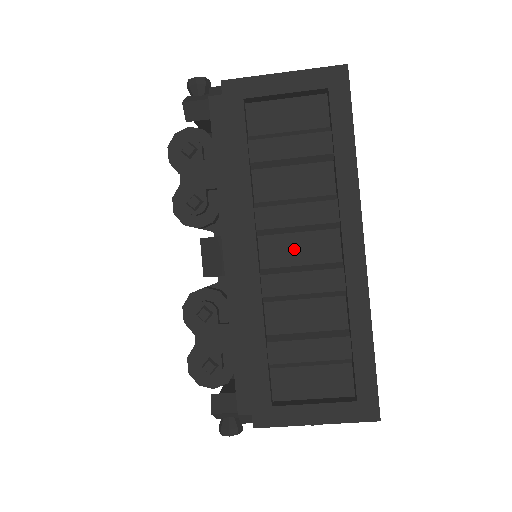
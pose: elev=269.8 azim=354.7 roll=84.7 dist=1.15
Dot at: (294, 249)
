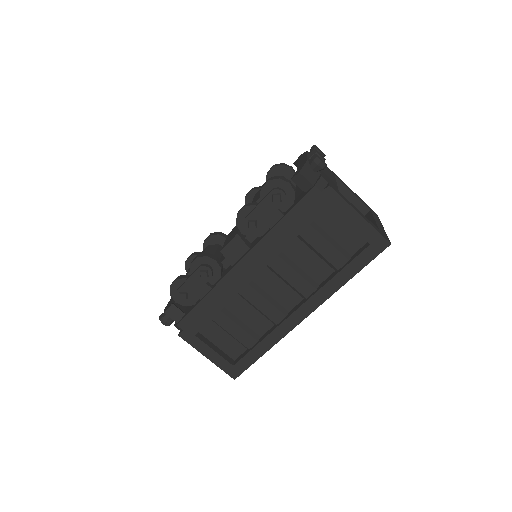
Dot at: (275, 286)
